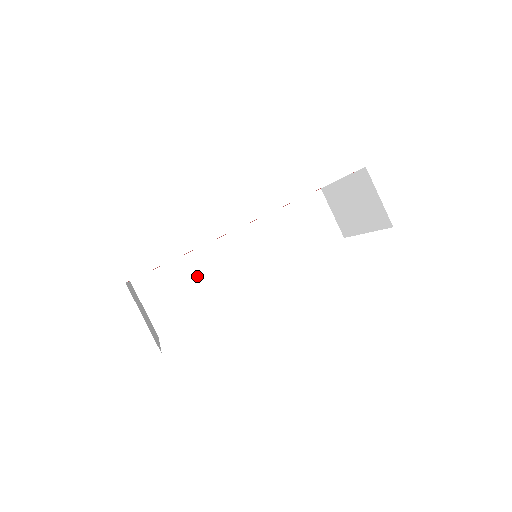
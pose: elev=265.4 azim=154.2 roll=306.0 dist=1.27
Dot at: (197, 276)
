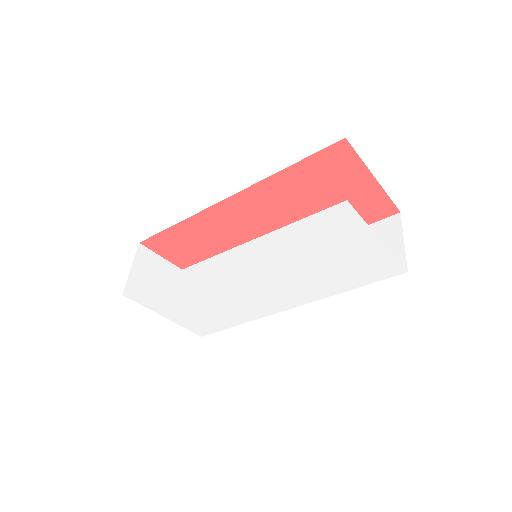
Dot at: occluded
